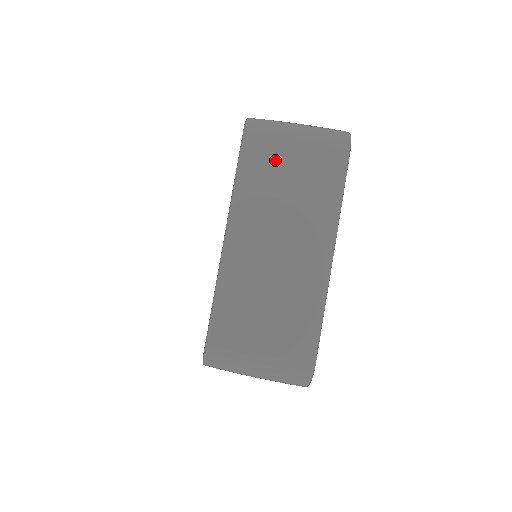
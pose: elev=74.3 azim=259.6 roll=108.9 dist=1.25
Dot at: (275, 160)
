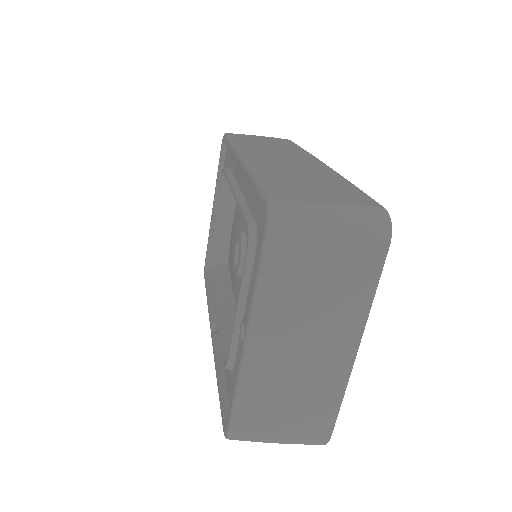
Dot at: (303, 263)
